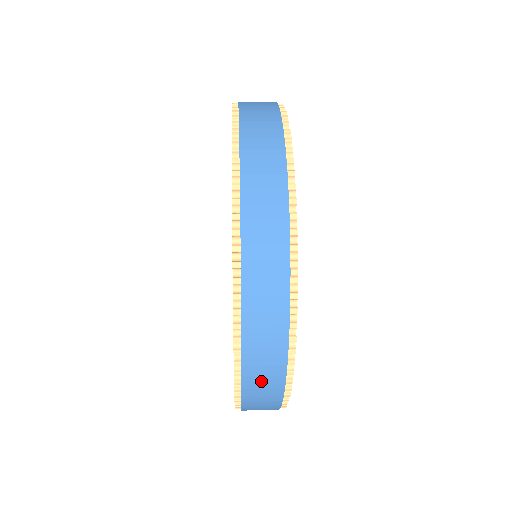
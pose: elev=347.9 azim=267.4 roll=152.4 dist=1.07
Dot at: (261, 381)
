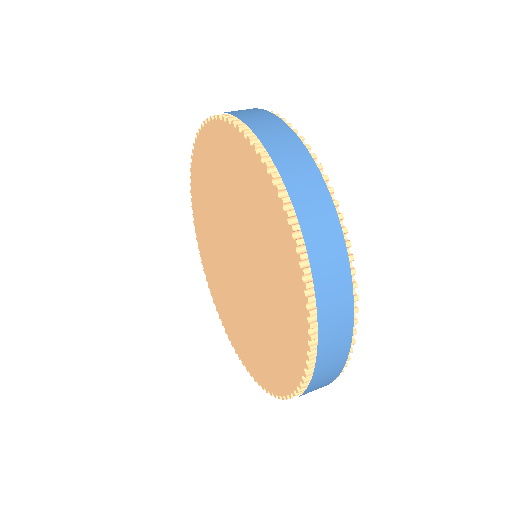
Dot at: occluded
